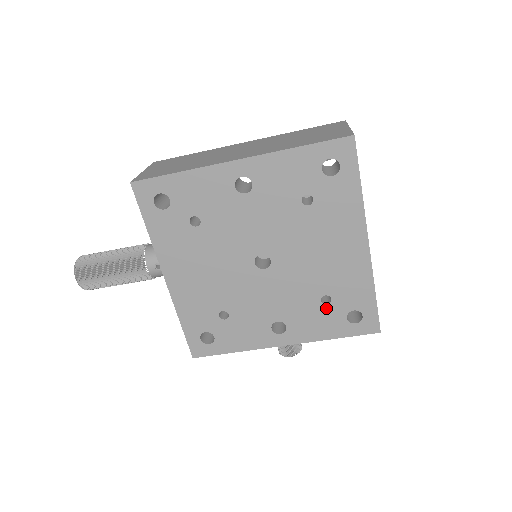
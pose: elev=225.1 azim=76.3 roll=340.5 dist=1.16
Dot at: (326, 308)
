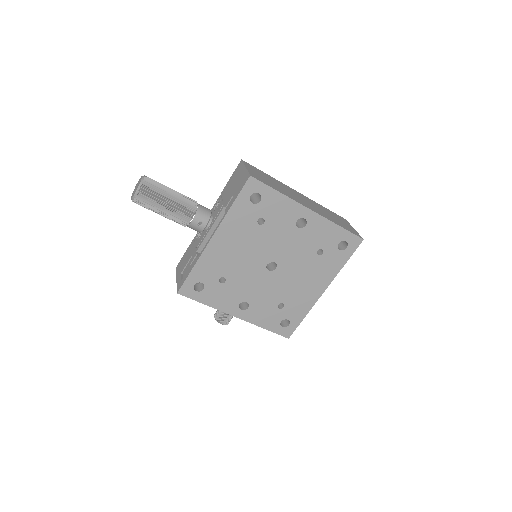
Dot at: (277, 310)
